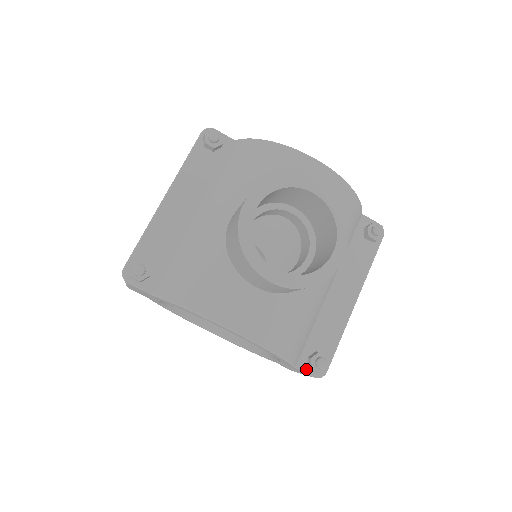
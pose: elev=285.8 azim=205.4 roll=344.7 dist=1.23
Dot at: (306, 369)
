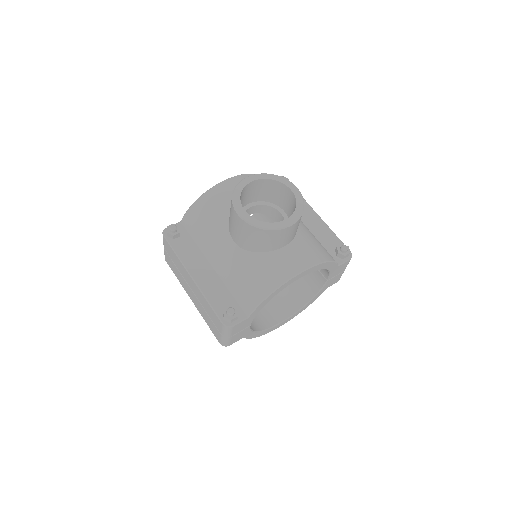
Dot at: (343, 261)
